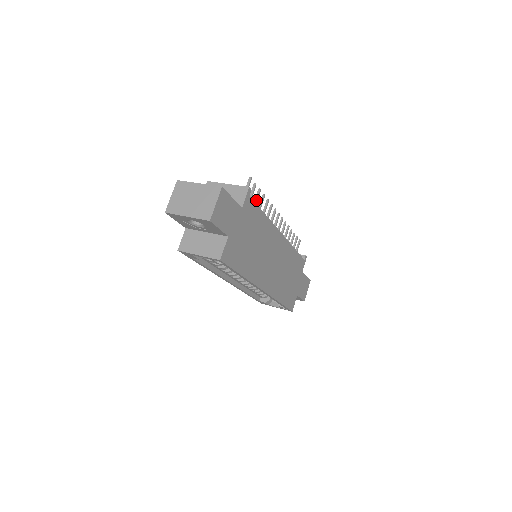
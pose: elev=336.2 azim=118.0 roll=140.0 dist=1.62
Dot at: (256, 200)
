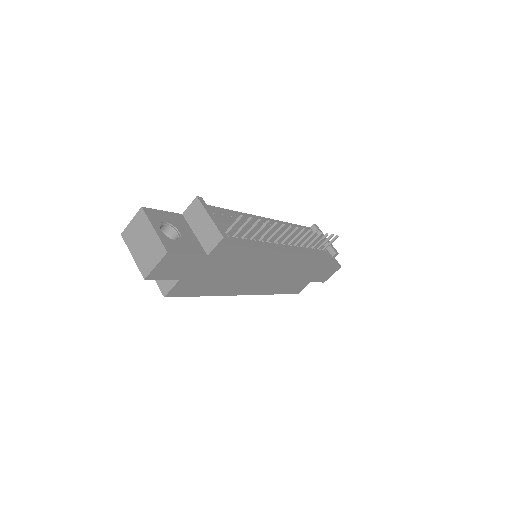
Dot at: (250, 230)
